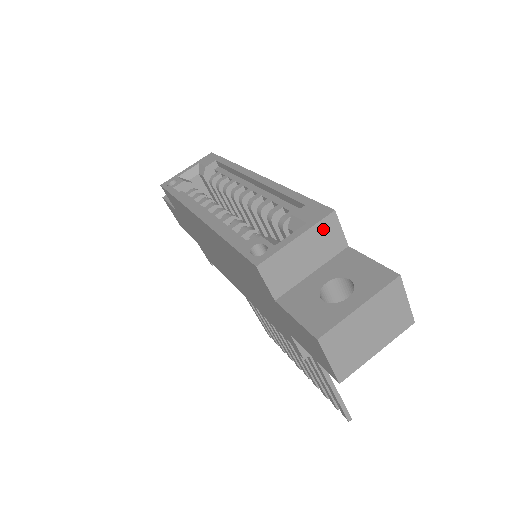
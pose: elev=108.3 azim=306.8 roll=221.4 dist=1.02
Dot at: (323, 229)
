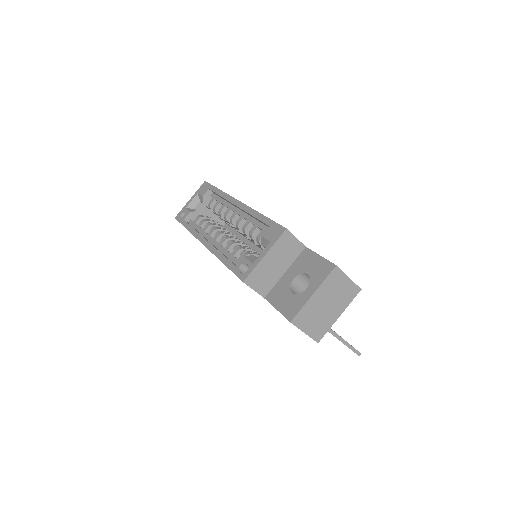
Dot at: (282, 243)
